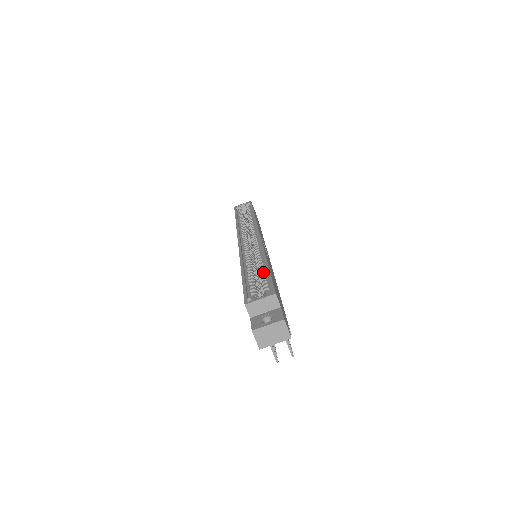
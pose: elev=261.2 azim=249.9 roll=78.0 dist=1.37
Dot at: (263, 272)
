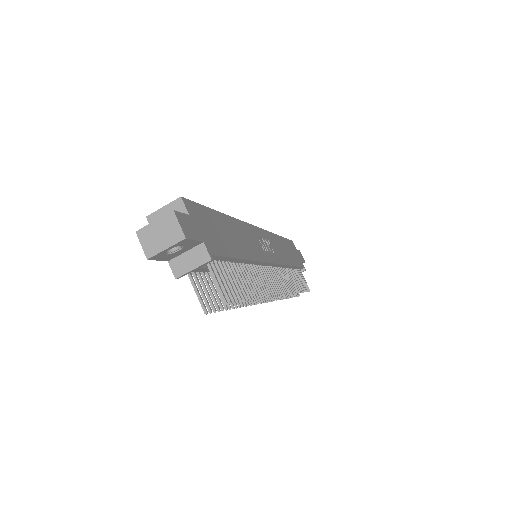
Dot at: occluded
